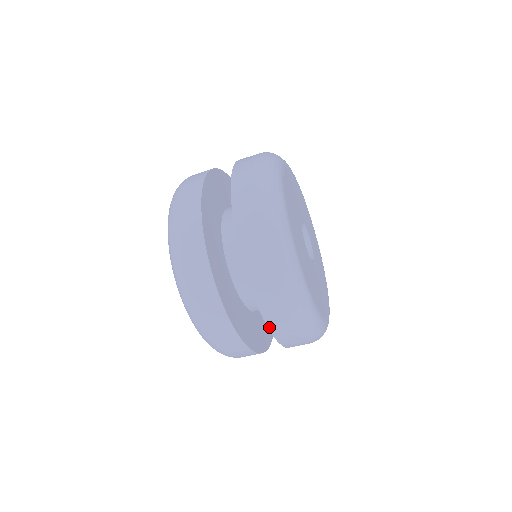
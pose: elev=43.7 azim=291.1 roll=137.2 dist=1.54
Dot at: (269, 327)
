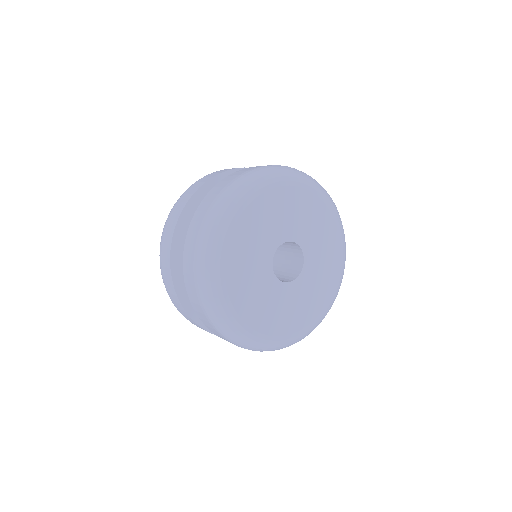
Dot at: occluded
